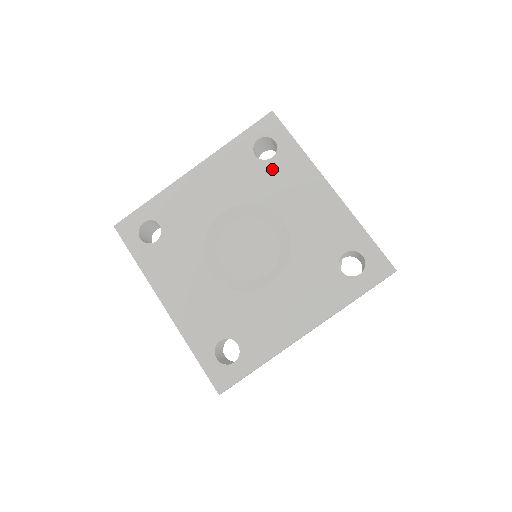
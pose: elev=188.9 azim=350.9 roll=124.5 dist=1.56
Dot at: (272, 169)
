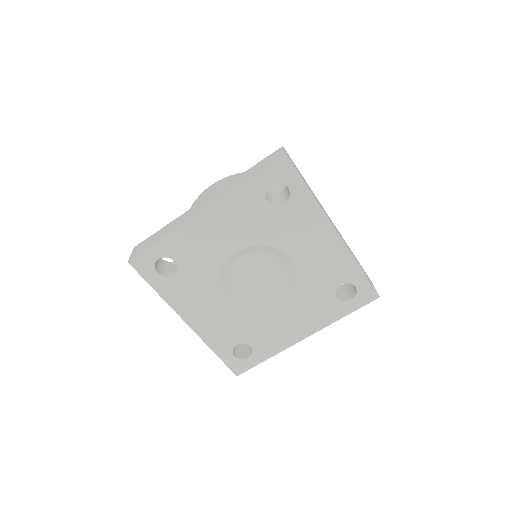
Dot at: (284, 215)
